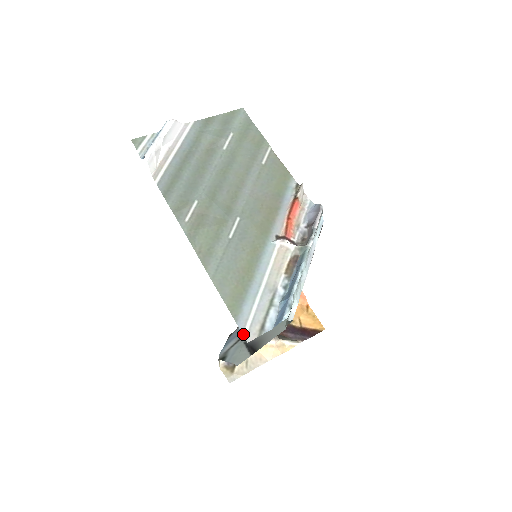
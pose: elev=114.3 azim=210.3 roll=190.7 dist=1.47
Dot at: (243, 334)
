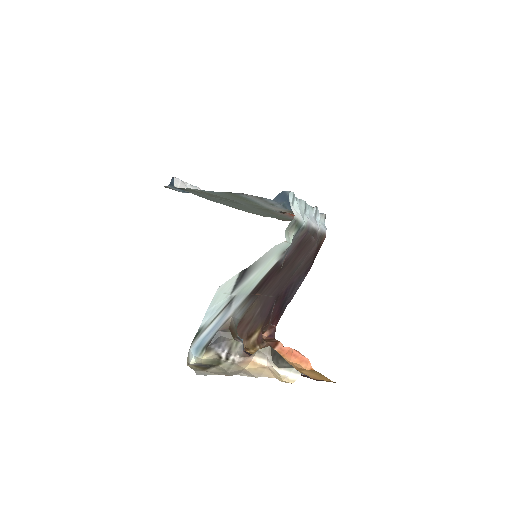
Dot at: (239, 193)
